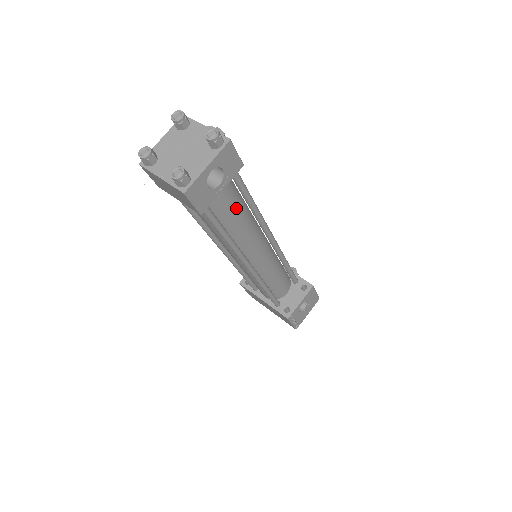
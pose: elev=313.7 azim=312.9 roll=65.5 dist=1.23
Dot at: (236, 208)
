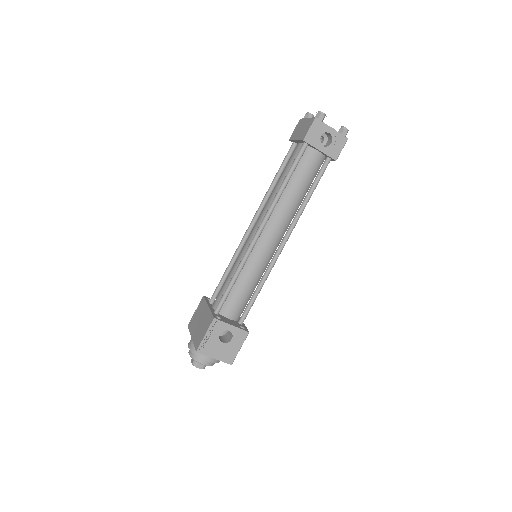
Dot at: (305, 180)
